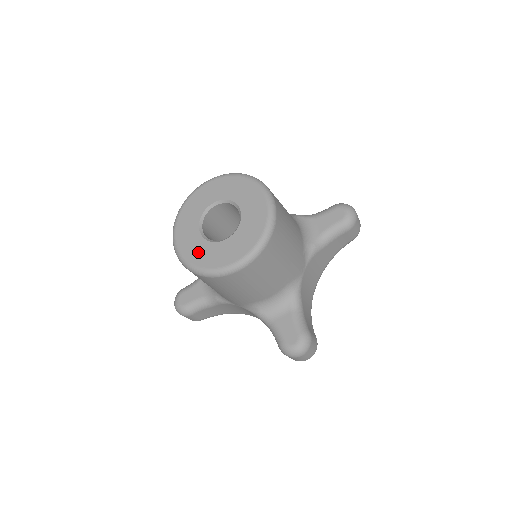
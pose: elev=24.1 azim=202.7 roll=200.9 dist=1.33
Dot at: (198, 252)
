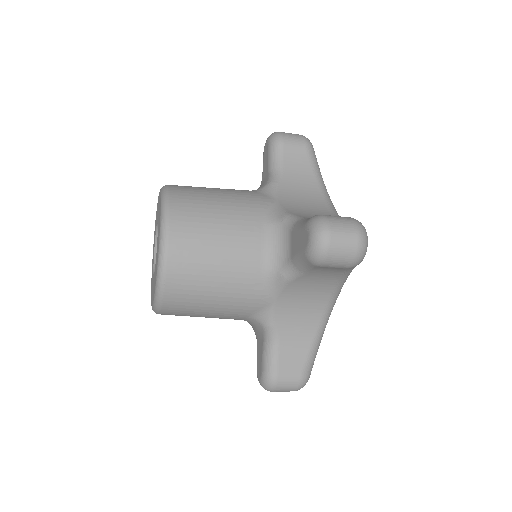
Dot at: (152, 275)
